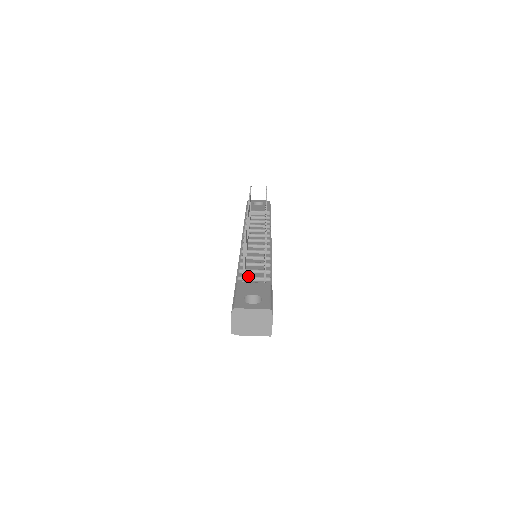
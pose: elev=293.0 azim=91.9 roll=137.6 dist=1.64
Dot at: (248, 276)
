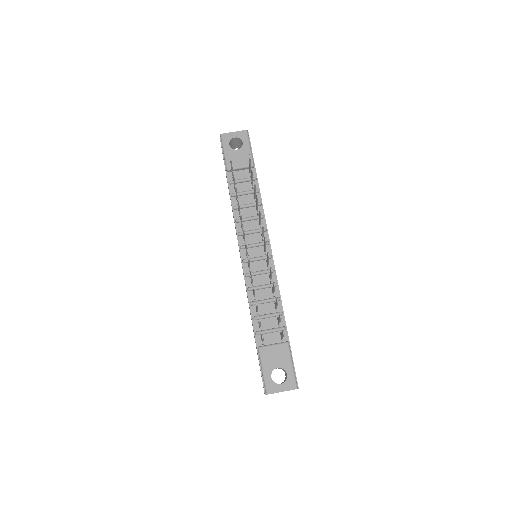
Dot at: (265, 331)
